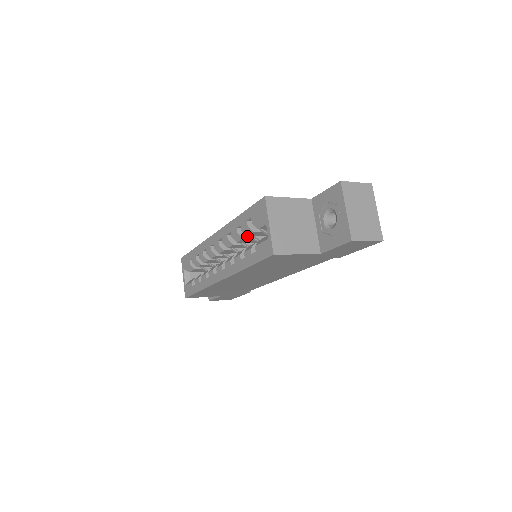
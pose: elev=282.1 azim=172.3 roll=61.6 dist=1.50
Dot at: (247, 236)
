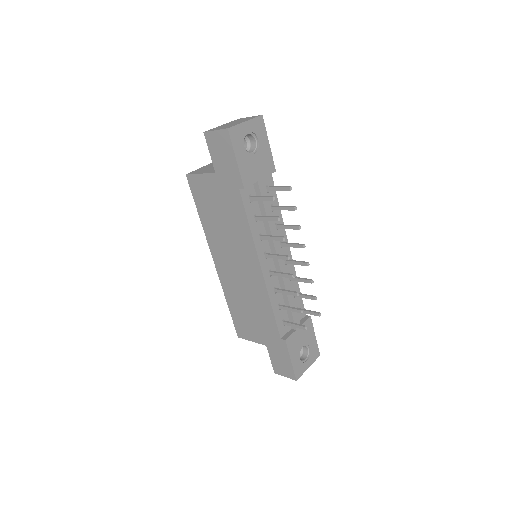
Dot at: occluded
